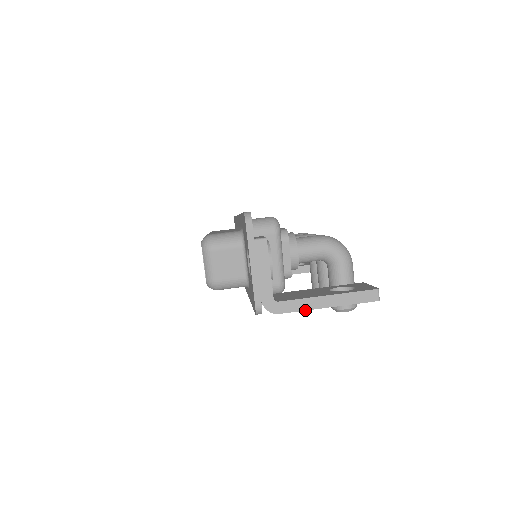
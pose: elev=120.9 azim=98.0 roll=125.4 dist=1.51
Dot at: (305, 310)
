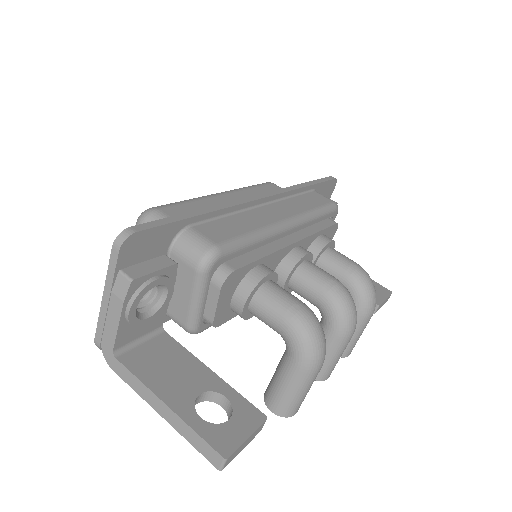
Dot at: (138, 393)
